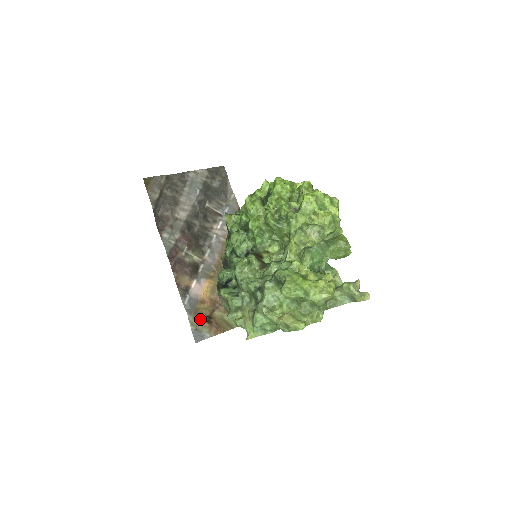
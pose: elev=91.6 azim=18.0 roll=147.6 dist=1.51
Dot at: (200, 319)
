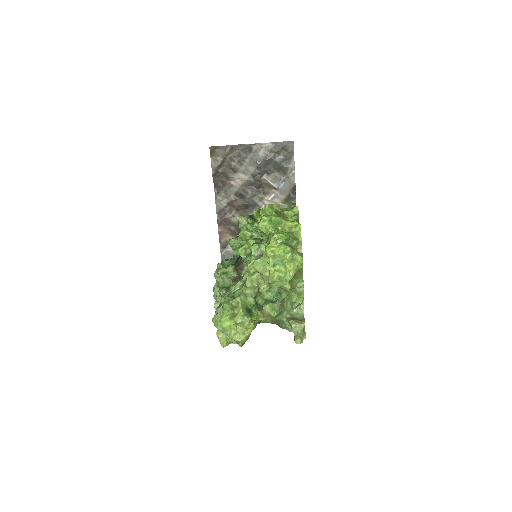
Dot at: occluded
